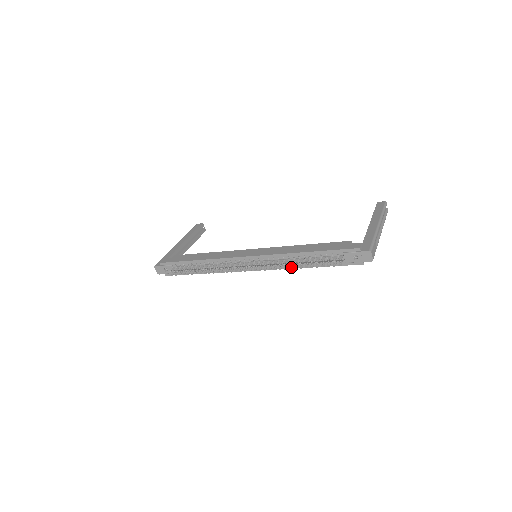
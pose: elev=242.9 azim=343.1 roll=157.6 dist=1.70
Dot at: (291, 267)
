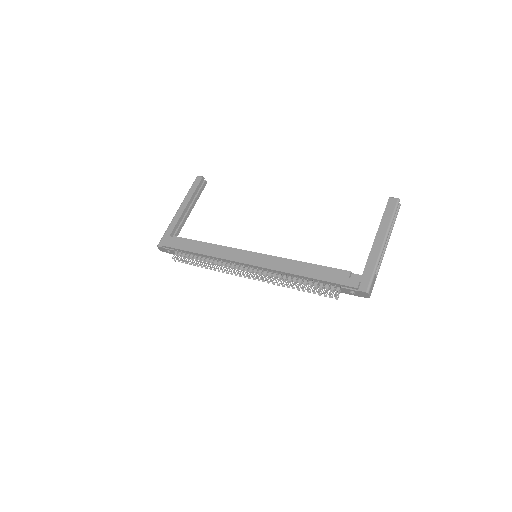
Dot at: (289, 286)
